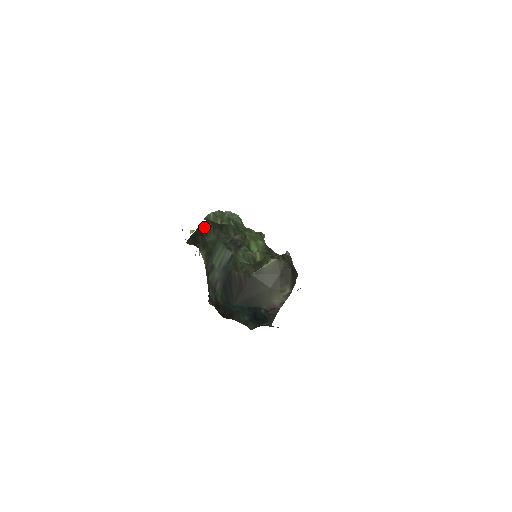
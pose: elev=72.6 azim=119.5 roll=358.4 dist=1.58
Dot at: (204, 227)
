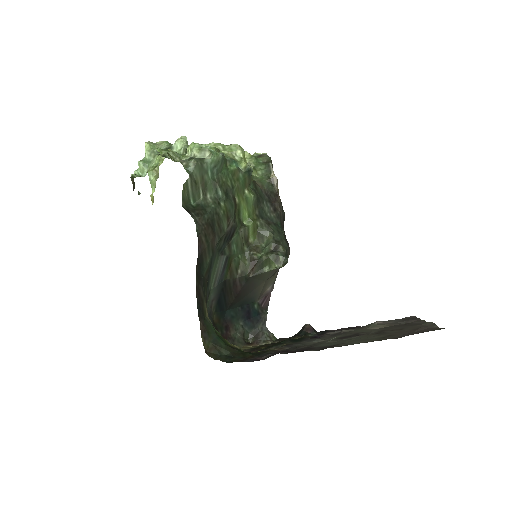
Dot at: (200, 259)
